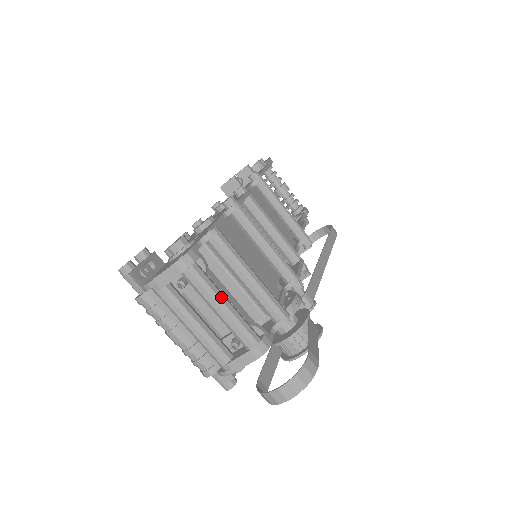
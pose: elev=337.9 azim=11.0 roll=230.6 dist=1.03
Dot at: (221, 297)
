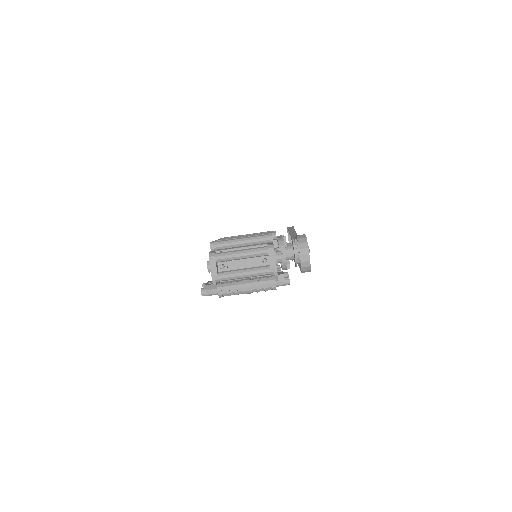
Dot at: (236, 251)
